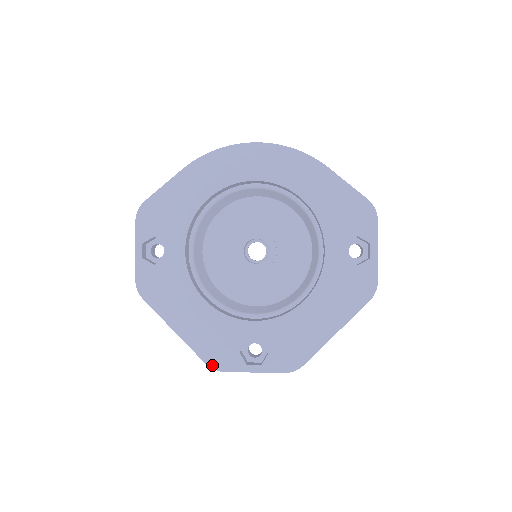
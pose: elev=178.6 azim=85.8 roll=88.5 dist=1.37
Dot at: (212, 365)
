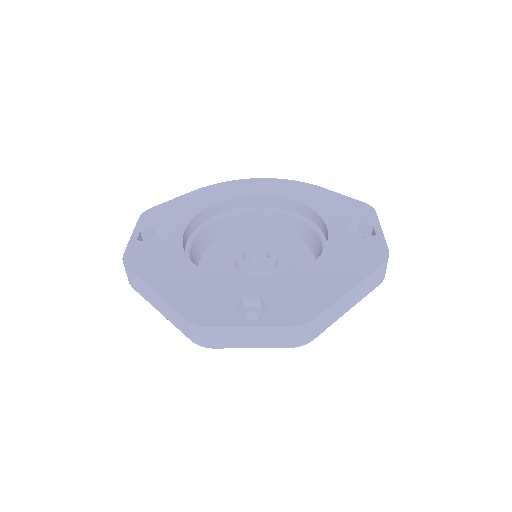
Dot at: (195, 321)
